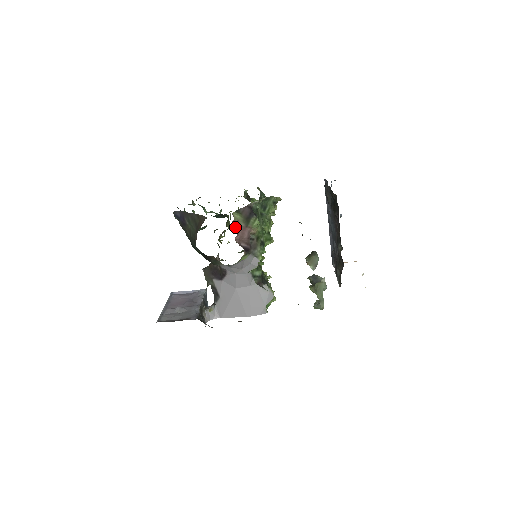
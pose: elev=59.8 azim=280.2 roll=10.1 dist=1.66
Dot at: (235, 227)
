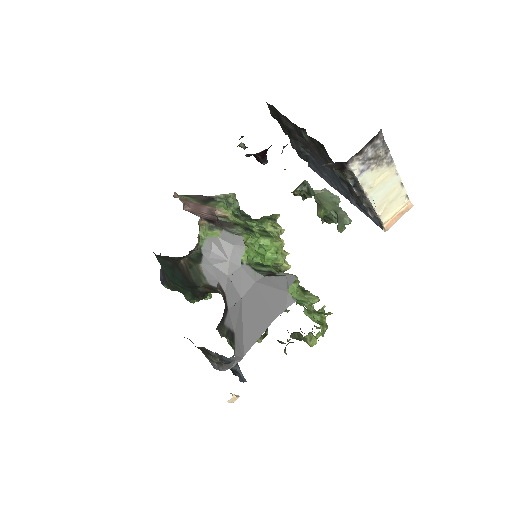
Dot at: (180, 200)
